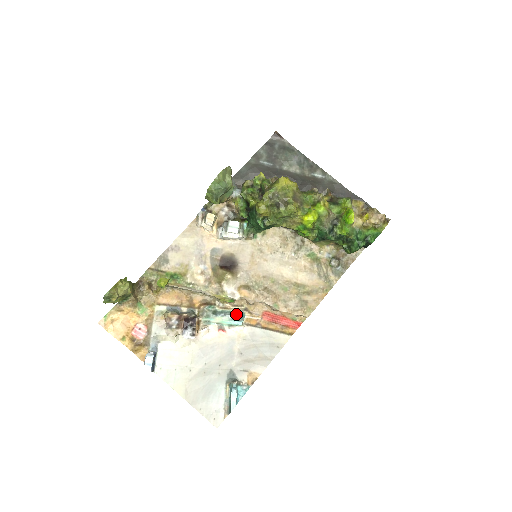
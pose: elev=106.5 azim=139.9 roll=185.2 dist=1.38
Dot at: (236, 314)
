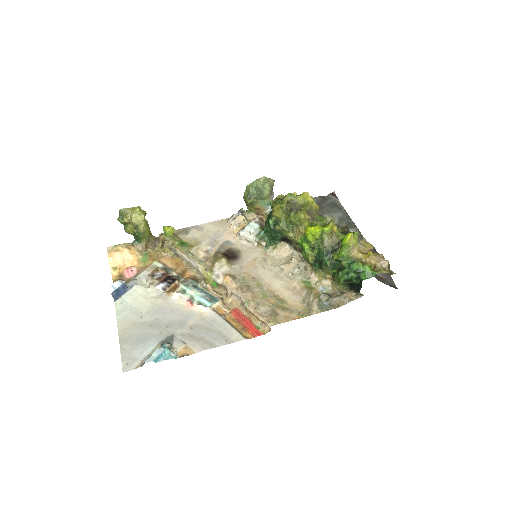
Dot at: (211, 296)
